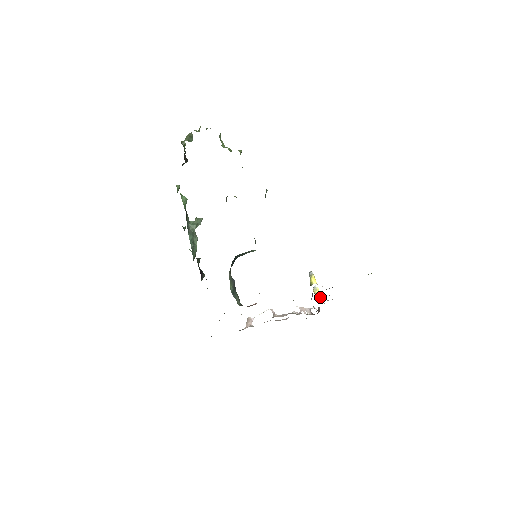
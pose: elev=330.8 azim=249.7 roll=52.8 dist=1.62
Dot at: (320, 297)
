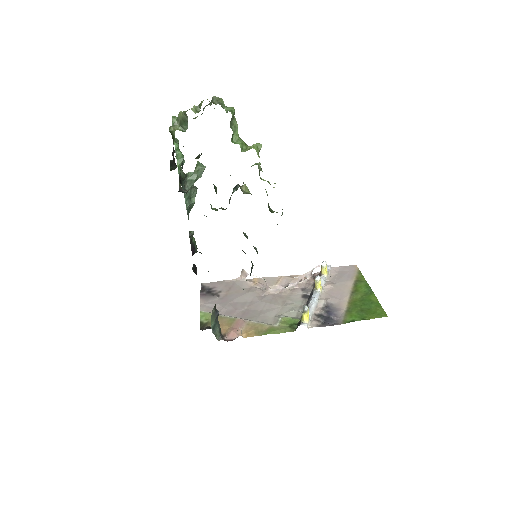
Dot at: (325, 270)
